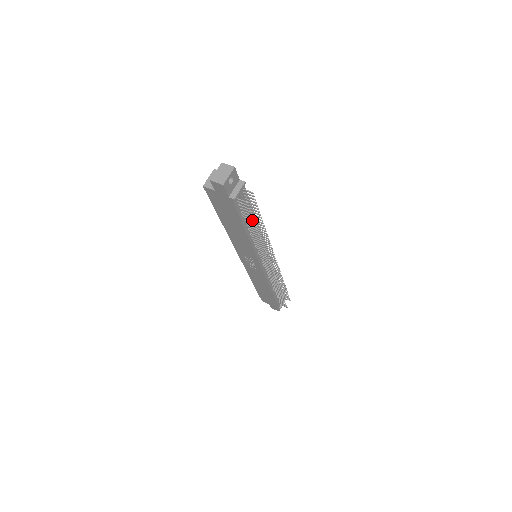
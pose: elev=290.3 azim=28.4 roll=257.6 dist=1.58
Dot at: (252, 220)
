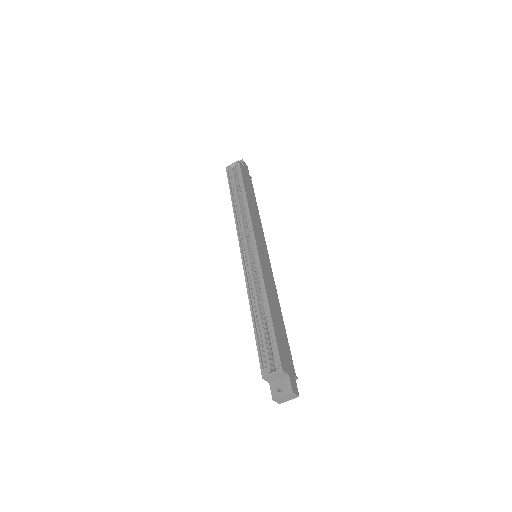
Dot at: occluded
